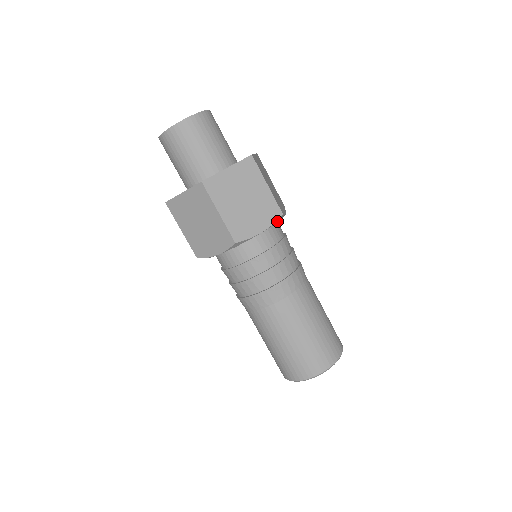
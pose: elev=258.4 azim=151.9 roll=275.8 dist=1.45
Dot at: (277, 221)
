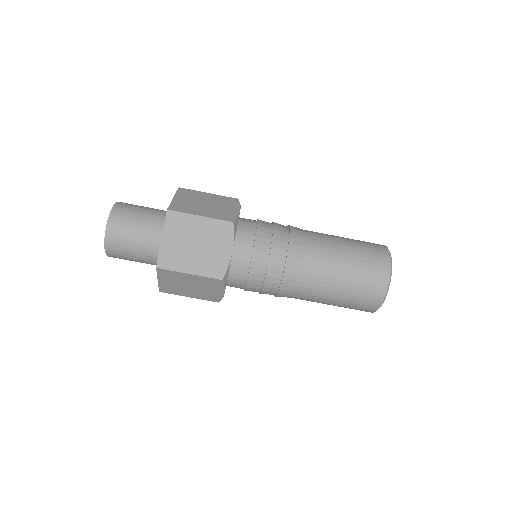
Dot at: (240, 205)
